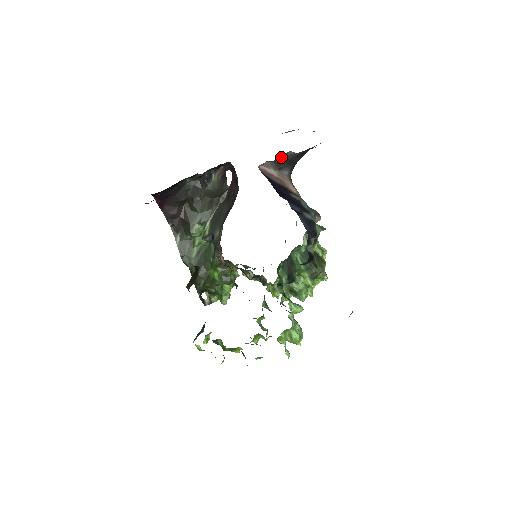
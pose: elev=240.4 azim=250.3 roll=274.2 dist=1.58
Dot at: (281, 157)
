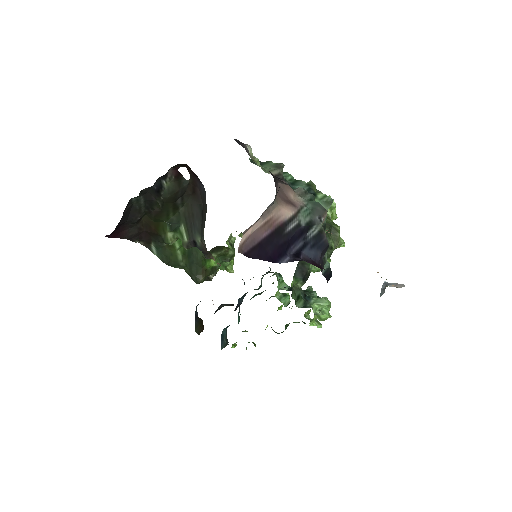
Dot at: occluded
